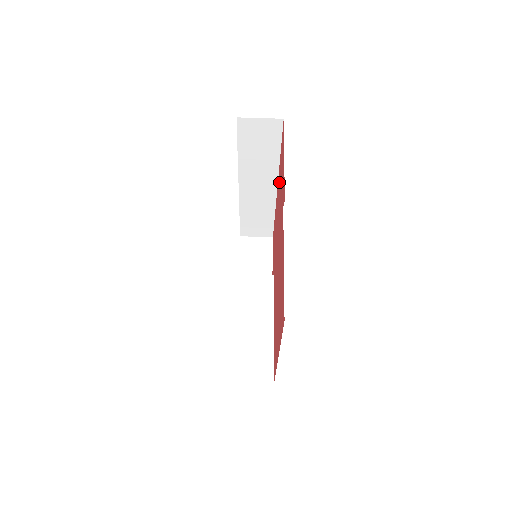
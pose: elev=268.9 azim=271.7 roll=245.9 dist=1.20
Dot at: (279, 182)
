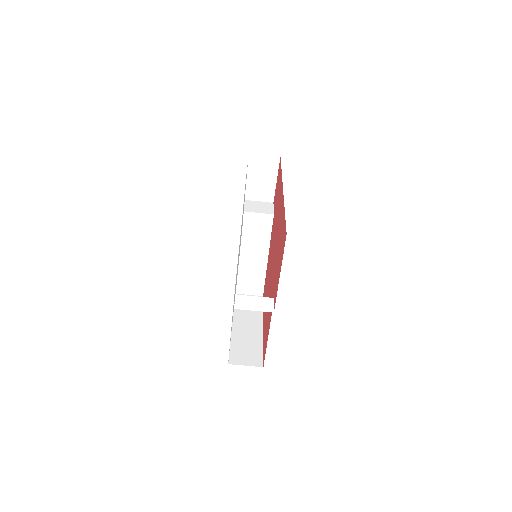
Dot at: (281, 222)
